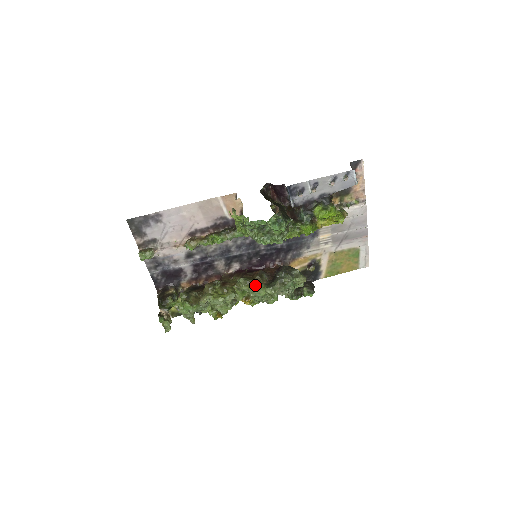
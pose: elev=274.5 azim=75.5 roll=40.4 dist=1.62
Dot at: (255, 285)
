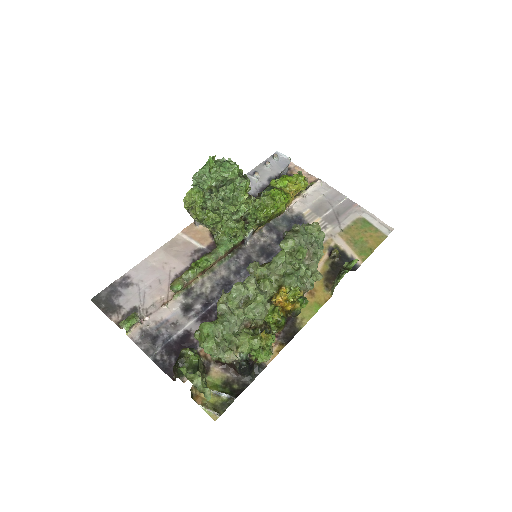
Dot at: occluded
